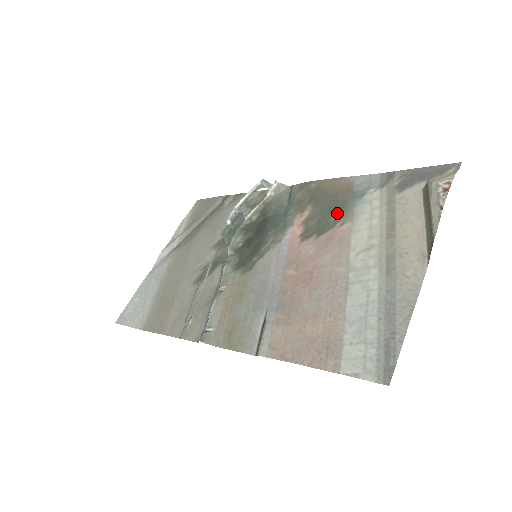
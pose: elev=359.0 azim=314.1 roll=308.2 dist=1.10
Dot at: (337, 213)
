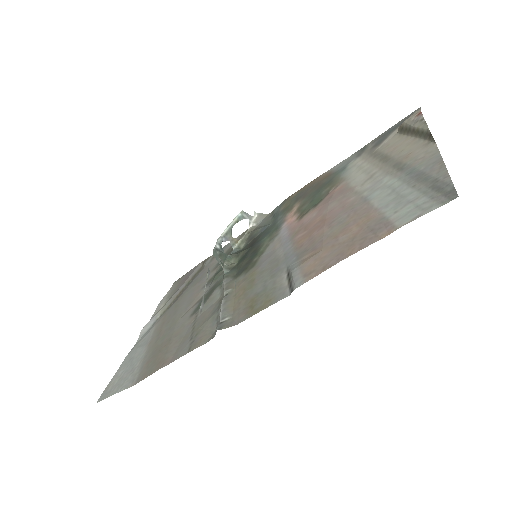
Dot at: (327, 187)
